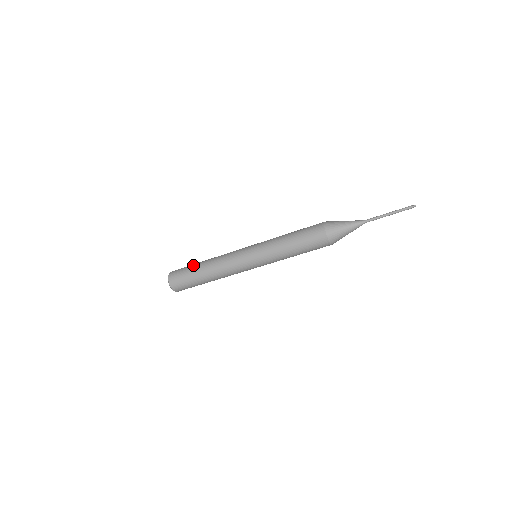
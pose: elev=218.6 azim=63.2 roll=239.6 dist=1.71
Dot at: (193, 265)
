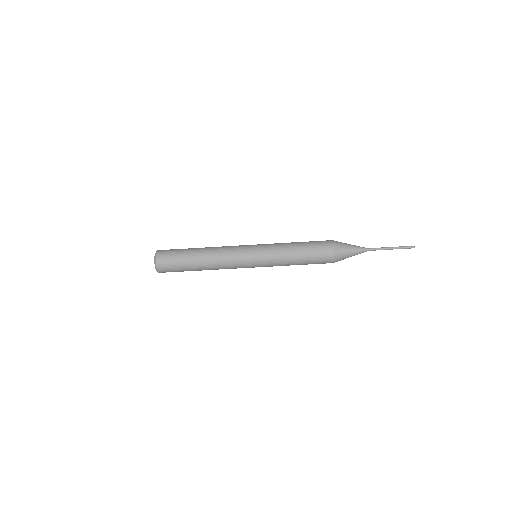
Dot at: (188, 248)
